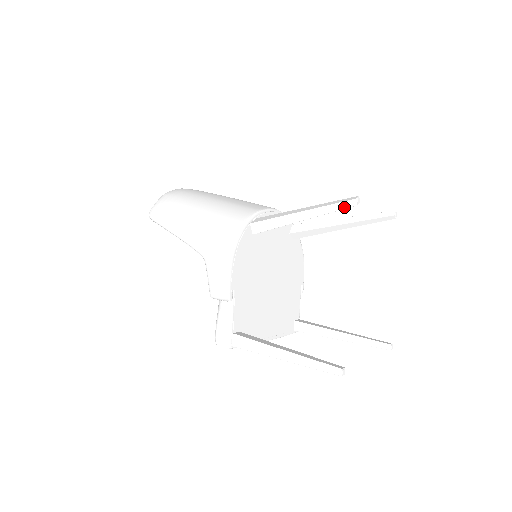
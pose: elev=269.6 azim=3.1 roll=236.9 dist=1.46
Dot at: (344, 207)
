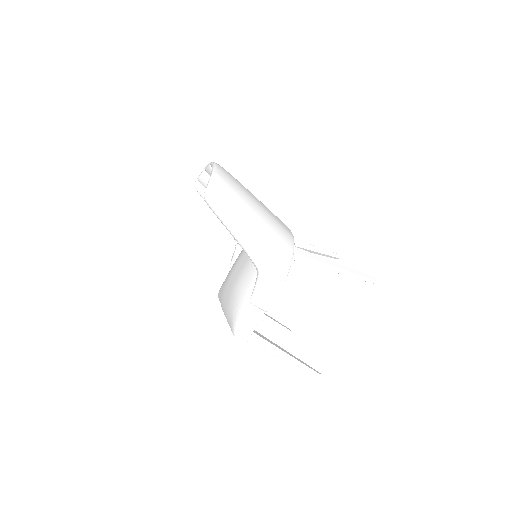
Dot at: (366, 280)
